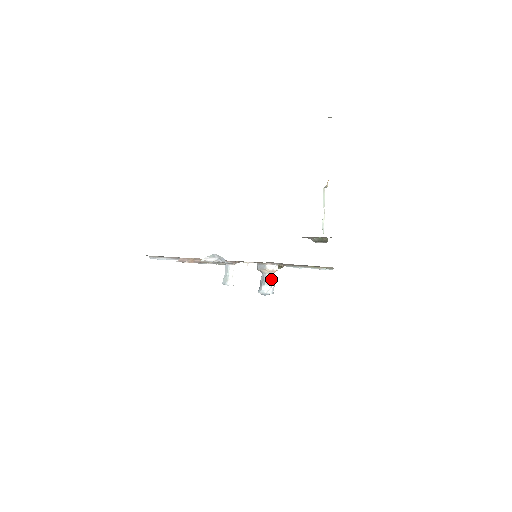
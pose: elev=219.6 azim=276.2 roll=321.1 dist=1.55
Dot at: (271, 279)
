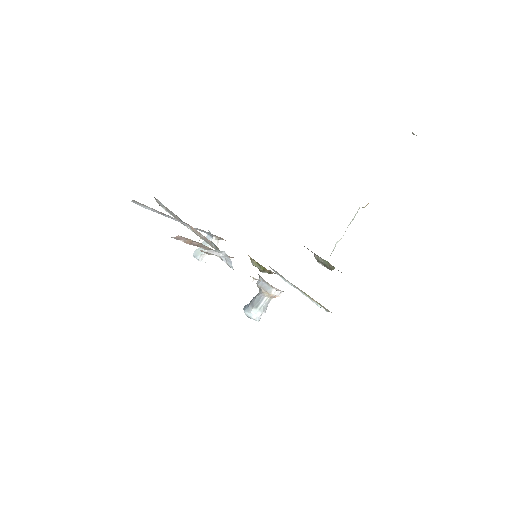
Dot at: (267, 304)
